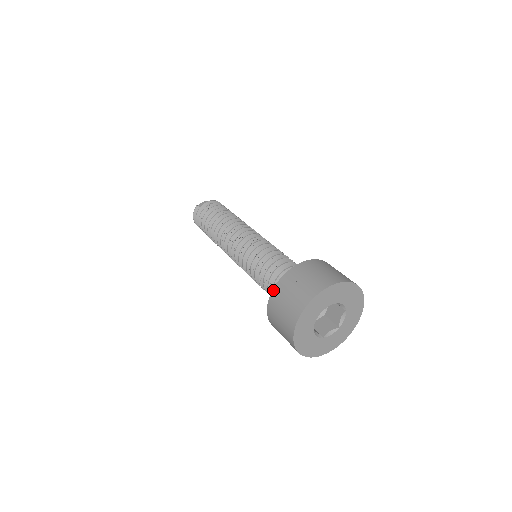
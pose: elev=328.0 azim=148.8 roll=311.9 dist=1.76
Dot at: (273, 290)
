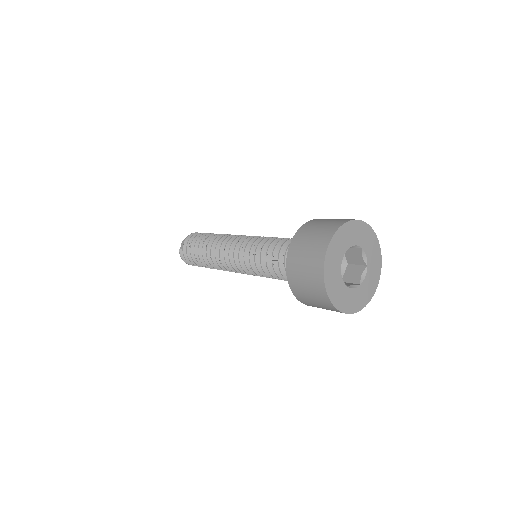
Dot at: (287, 278)
